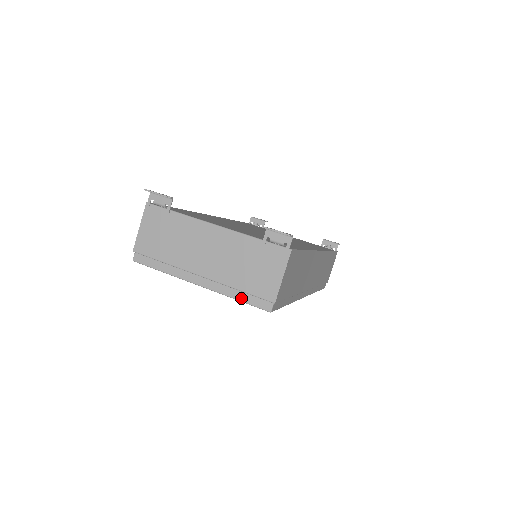
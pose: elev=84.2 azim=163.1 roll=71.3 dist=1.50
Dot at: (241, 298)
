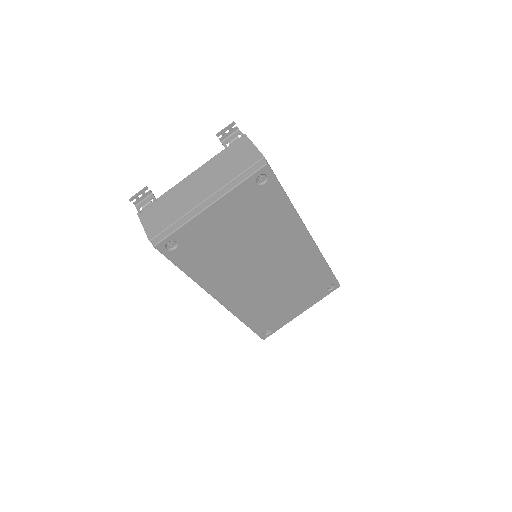
Dot at: (243, 179)
